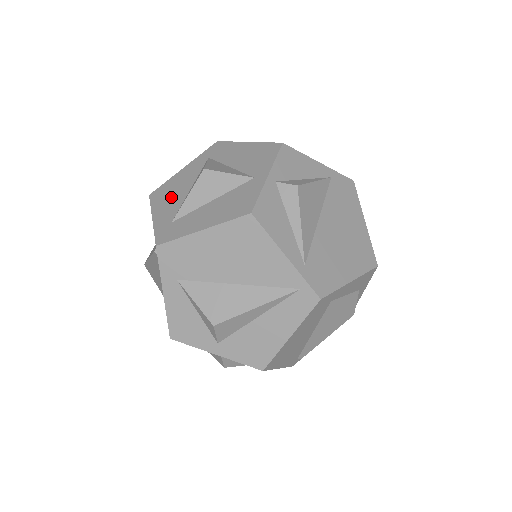
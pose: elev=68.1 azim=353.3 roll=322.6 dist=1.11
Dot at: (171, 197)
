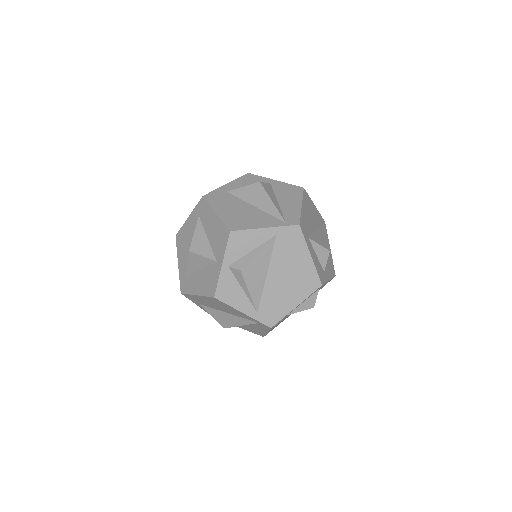
Dot at: (184, 248)
